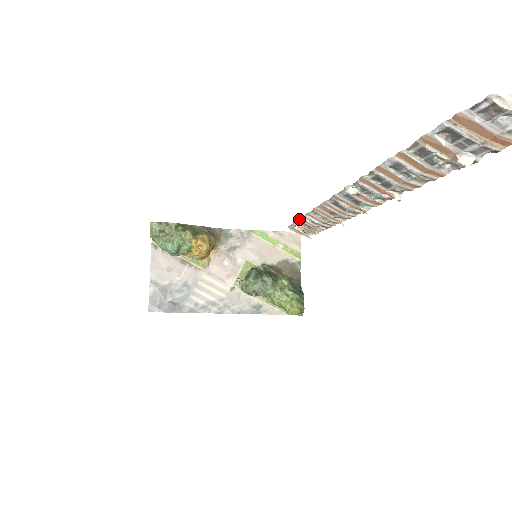
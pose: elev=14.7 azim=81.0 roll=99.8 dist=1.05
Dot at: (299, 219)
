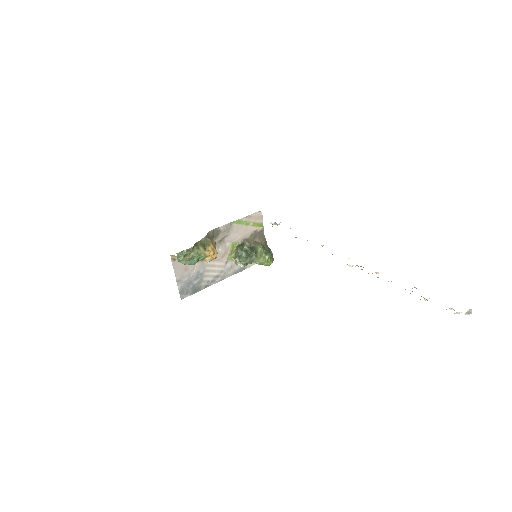
Dot at: occluded
